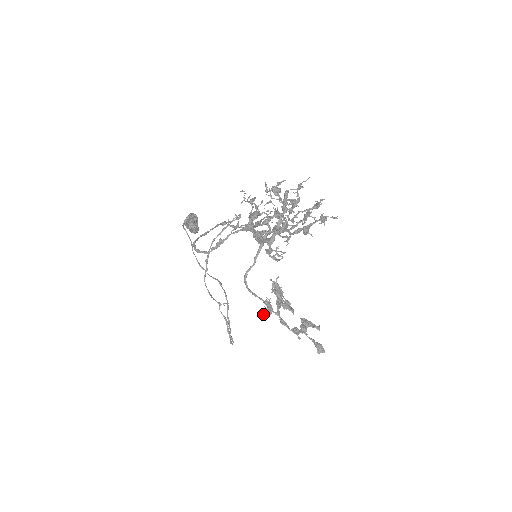
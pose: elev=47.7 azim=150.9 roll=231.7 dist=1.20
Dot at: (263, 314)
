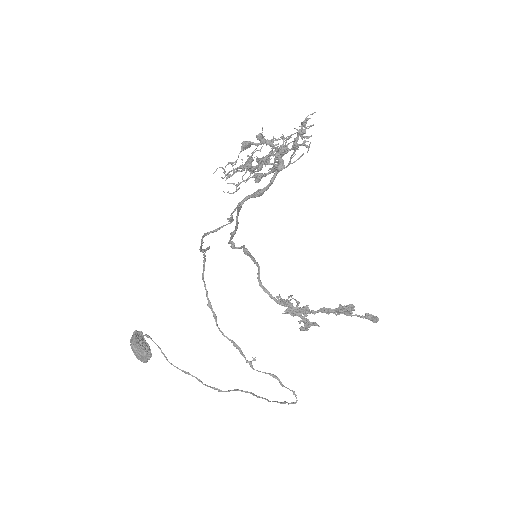
Dot at: (304, 316)
